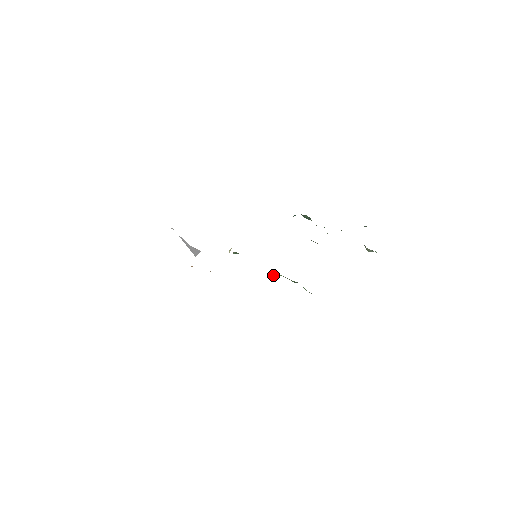
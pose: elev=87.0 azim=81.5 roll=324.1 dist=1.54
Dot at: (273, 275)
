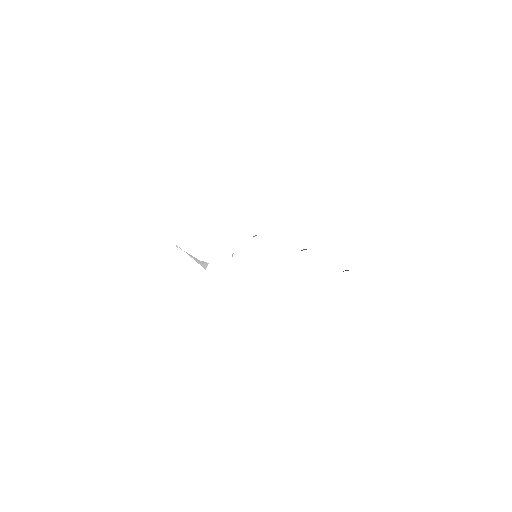
Dot at: occluded
